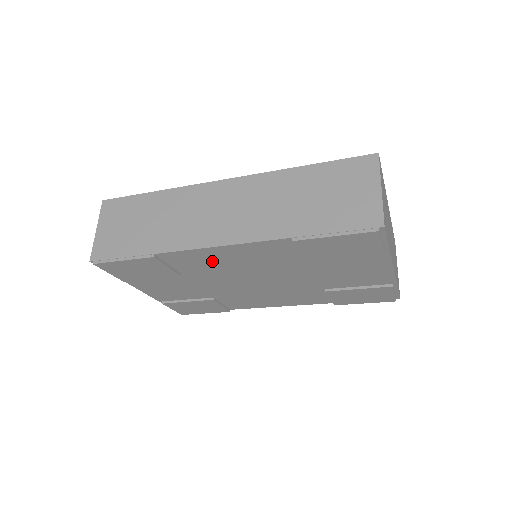
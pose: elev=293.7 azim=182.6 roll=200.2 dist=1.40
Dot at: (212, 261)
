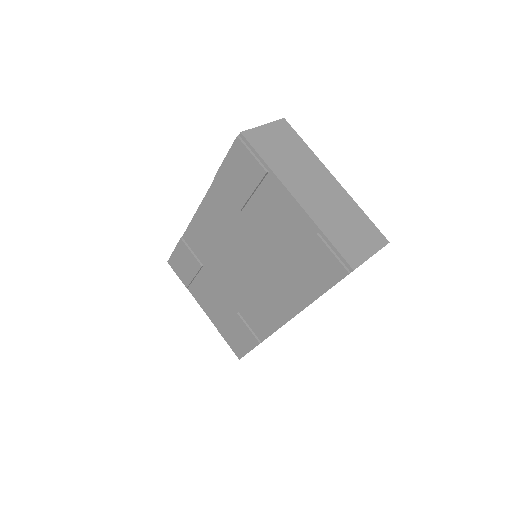
Dot at: (206, 236)
